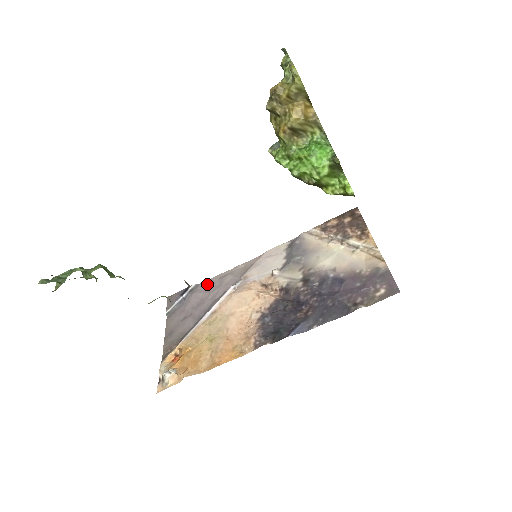
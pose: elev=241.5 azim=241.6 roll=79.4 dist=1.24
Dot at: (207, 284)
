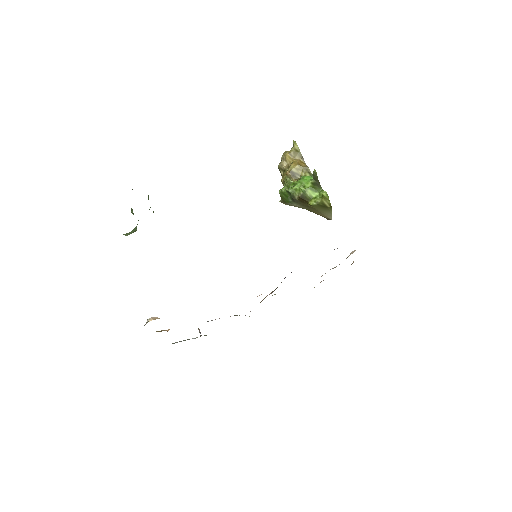
Dot at: occluded
